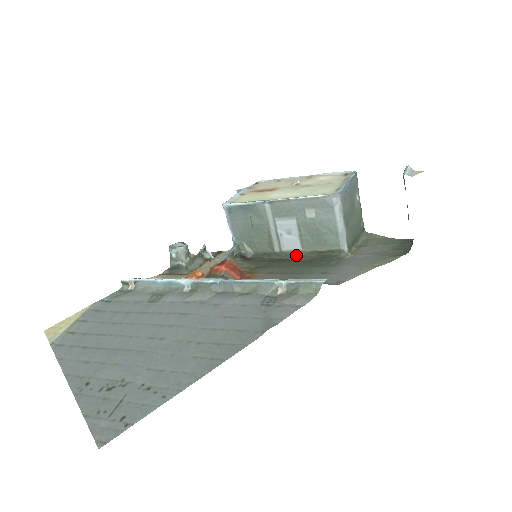
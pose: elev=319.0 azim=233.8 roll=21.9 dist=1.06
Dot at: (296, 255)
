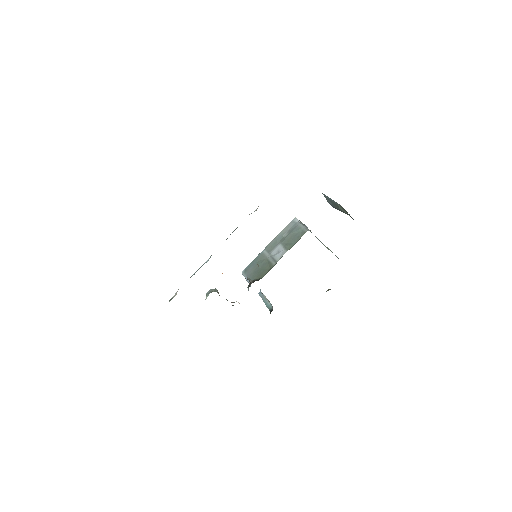
Dot at: occluded
